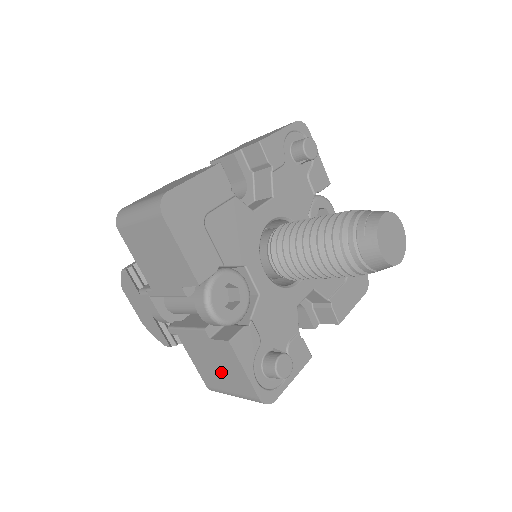
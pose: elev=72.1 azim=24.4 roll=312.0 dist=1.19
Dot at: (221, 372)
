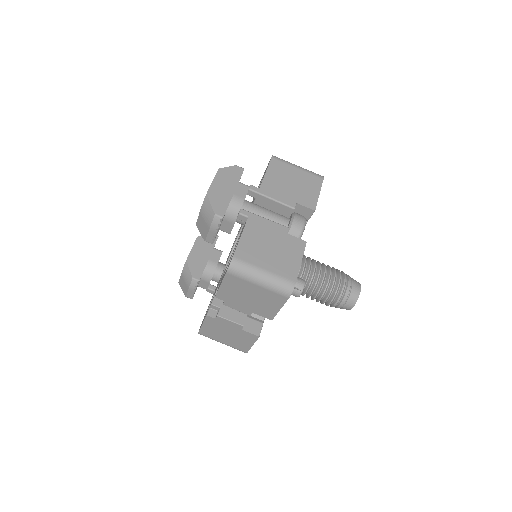
Dot at: (272, 254)
